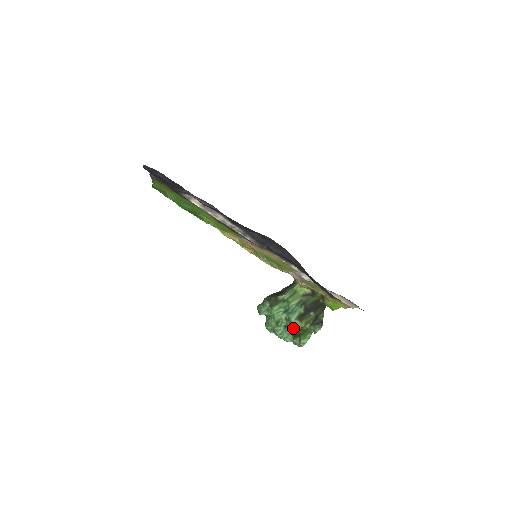
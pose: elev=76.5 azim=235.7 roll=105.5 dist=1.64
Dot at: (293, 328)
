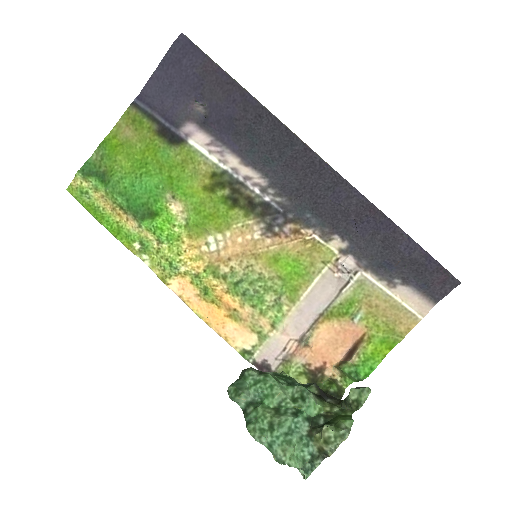
Dot at: (310, 417)
